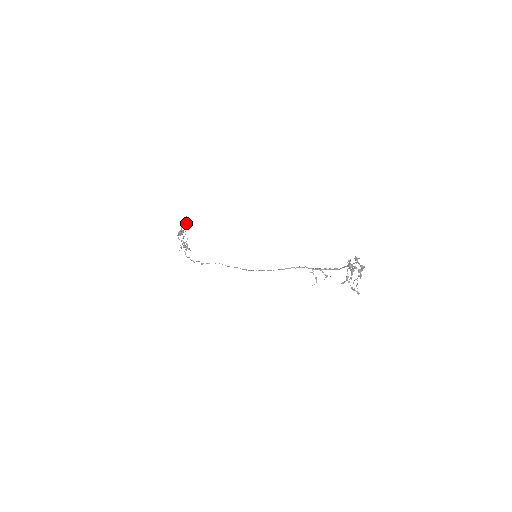
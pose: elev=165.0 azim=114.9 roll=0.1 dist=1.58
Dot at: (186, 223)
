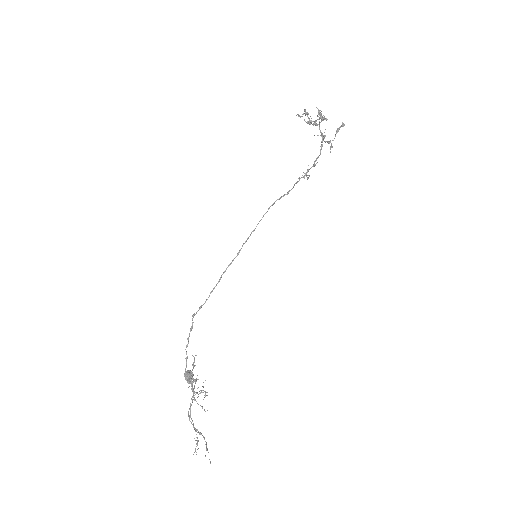
Dot at: occluded
